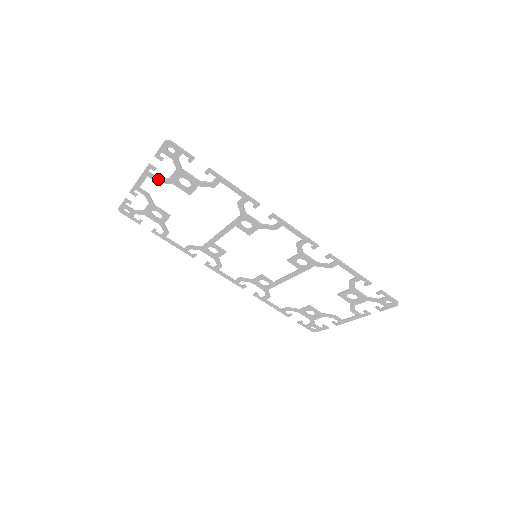
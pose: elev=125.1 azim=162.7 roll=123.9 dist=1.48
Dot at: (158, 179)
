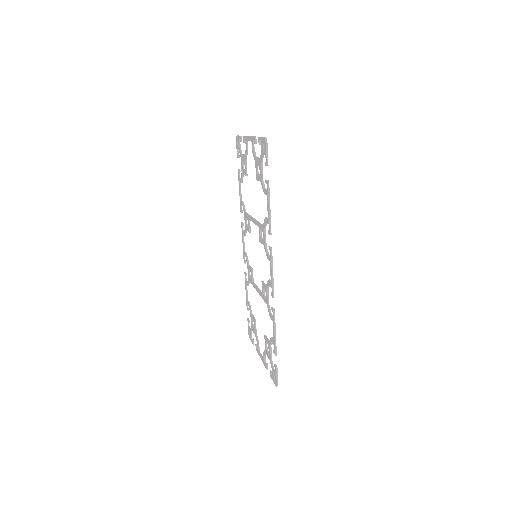
Dot at: (253, 150)
